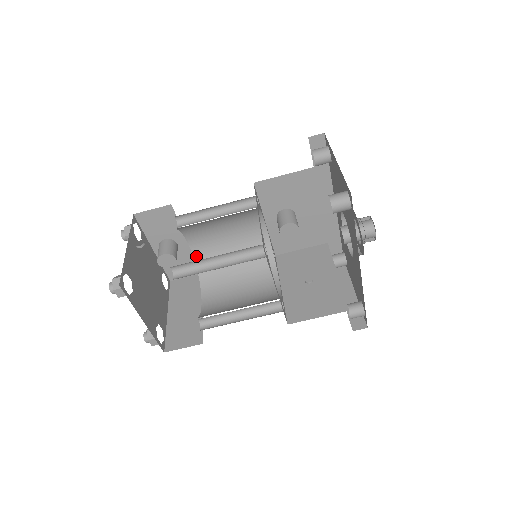
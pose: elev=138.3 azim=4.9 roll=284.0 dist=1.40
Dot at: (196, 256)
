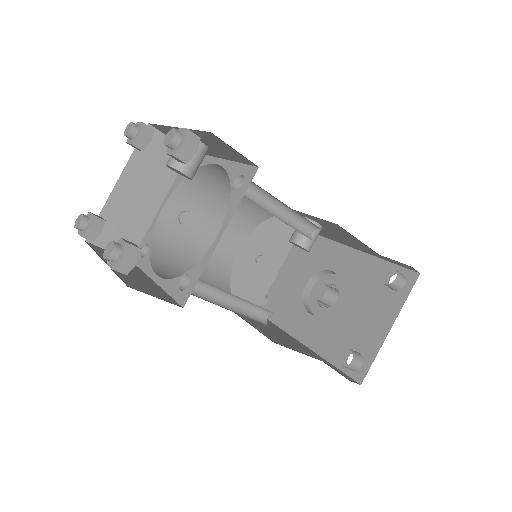
Dot at: (208, 167)
